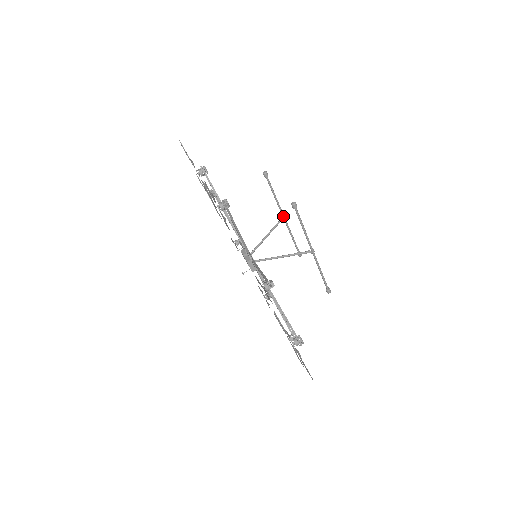
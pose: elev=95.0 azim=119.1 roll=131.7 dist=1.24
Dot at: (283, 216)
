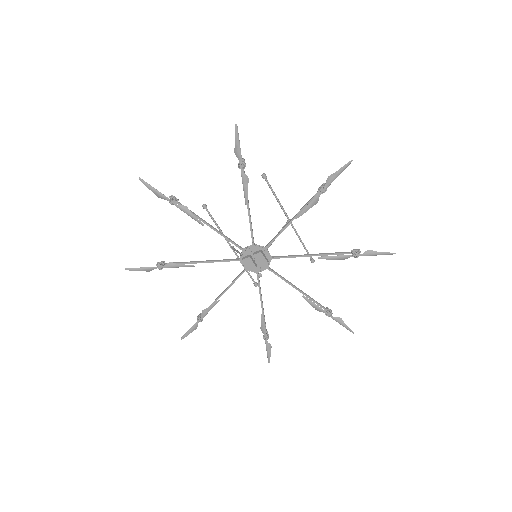
Dot at: (231, 246)
